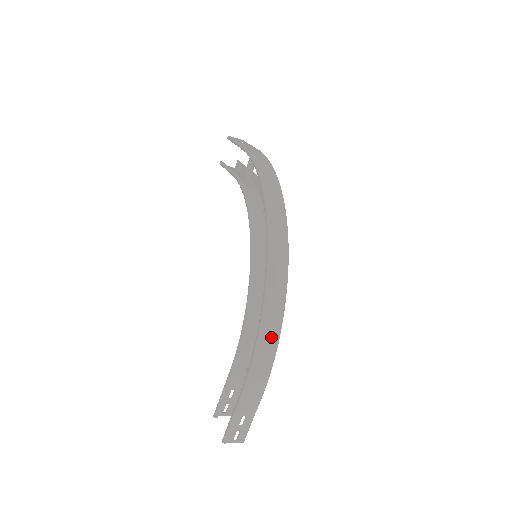
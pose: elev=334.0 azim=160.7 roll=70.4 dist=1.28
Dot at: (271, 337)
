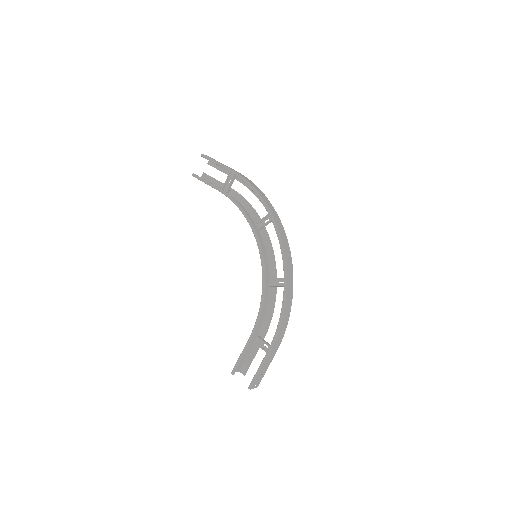
Dot at: (287, 313)
